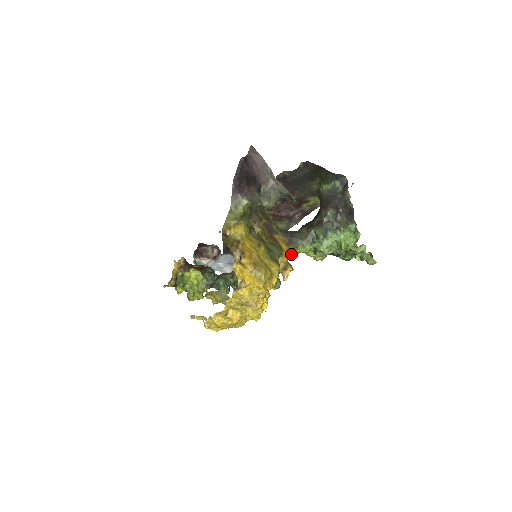
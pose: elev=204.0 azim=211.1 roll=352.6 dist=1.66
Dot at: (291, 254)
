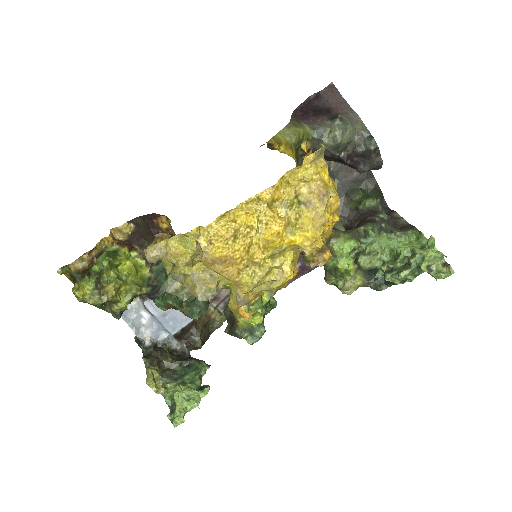
Dot at: occluded
